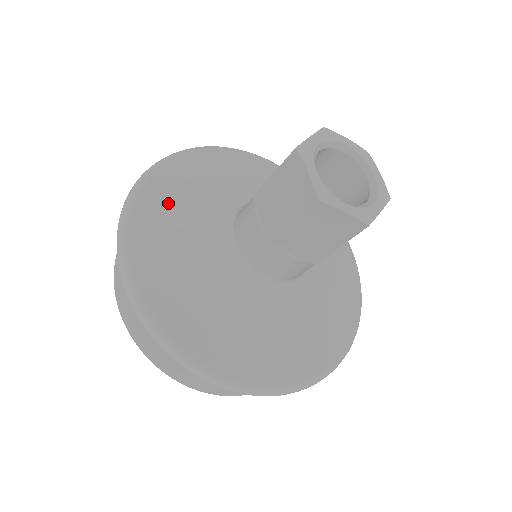
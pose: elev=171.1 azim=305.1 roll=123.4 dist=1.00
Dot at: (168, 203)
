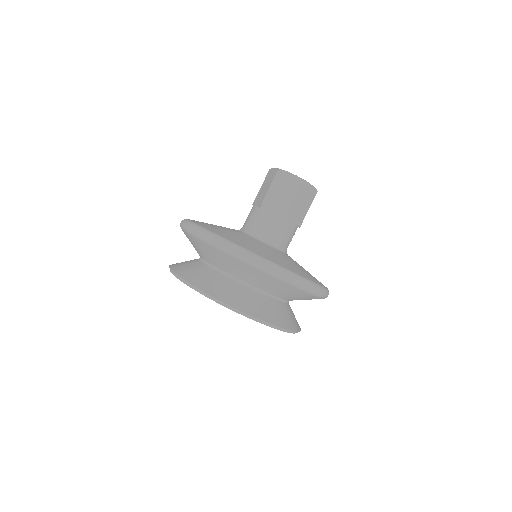
Dot at: occluded
